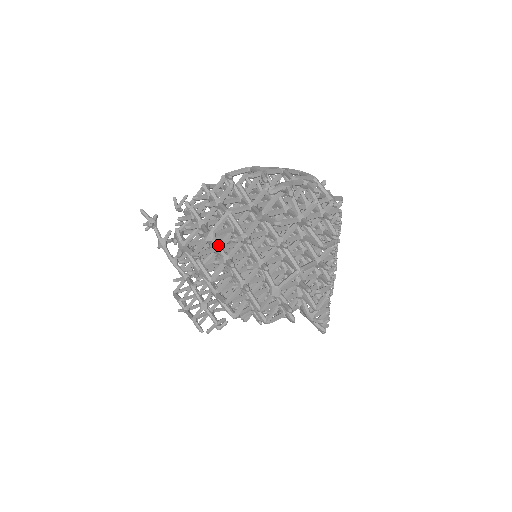
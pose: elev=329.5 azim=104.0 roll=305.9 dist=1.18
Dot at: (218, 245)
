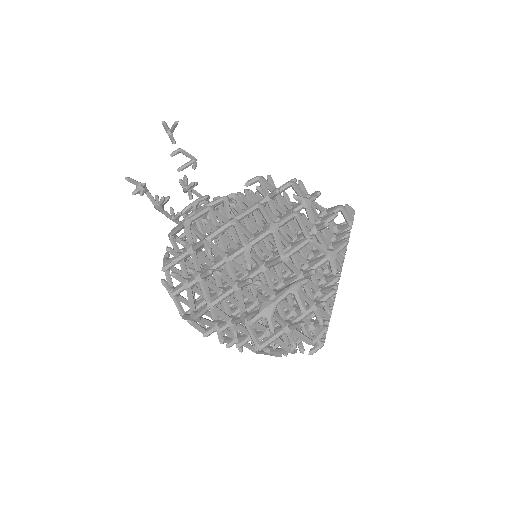
Dot at: (205, 323)
